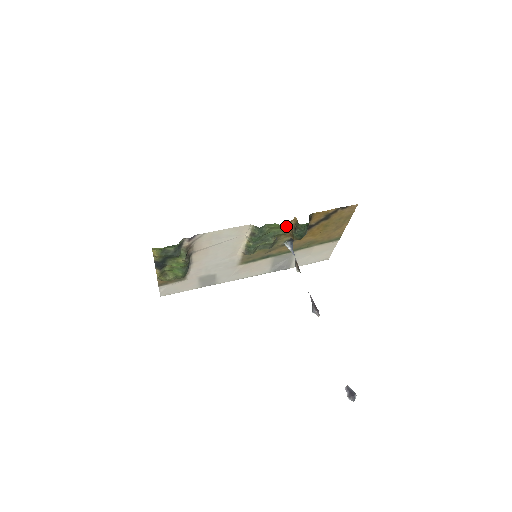
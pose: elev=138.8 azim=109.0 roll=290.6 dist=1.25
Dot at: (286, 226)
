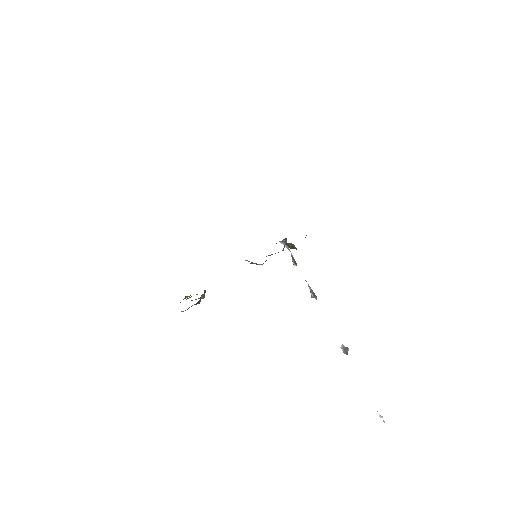
Dot at: occluded
